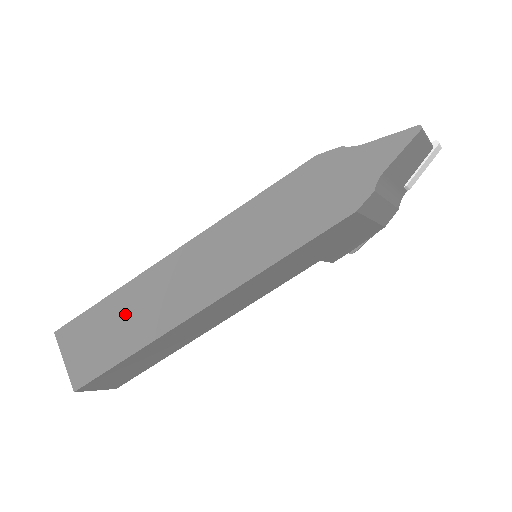
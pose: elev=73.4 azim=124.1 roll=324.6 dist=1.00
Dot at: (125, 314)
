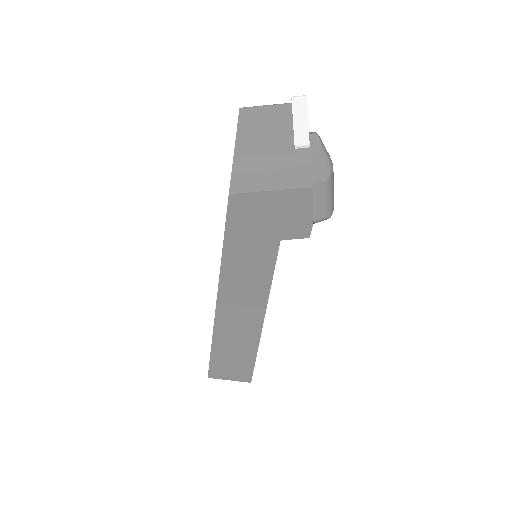
Dot at: occluded
